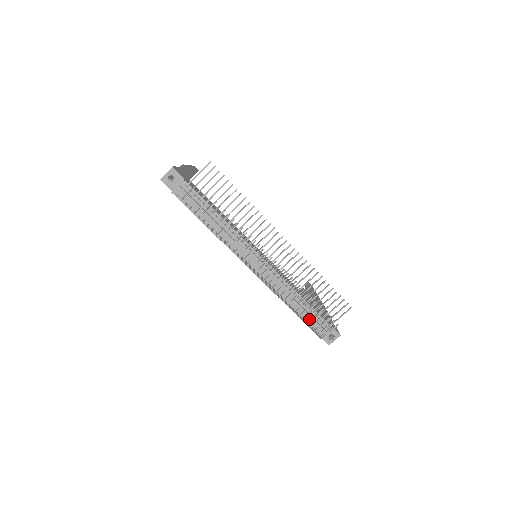
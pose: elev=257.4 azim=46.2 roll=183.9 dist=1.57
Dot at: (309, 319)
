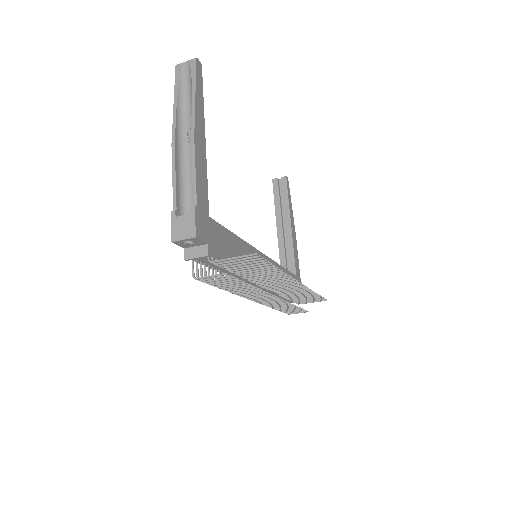
Dot at: occluded
